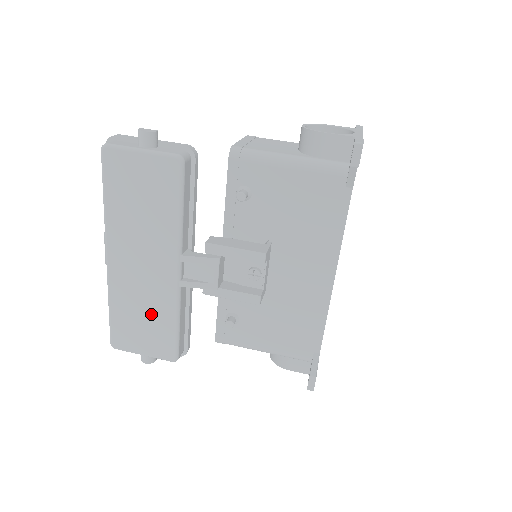
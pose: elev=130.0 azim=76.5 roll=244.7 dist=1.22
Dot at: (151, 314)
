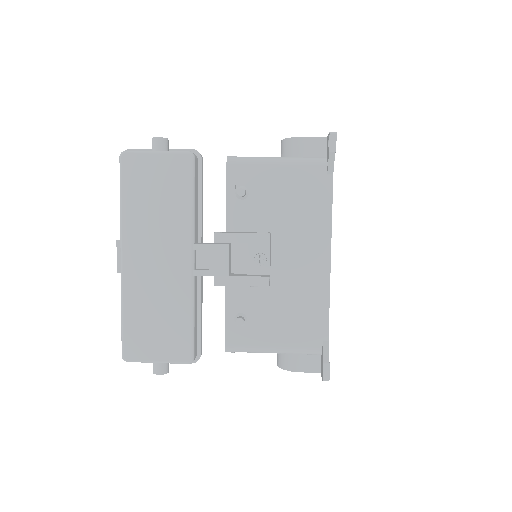
Dot at: (165, 312)
